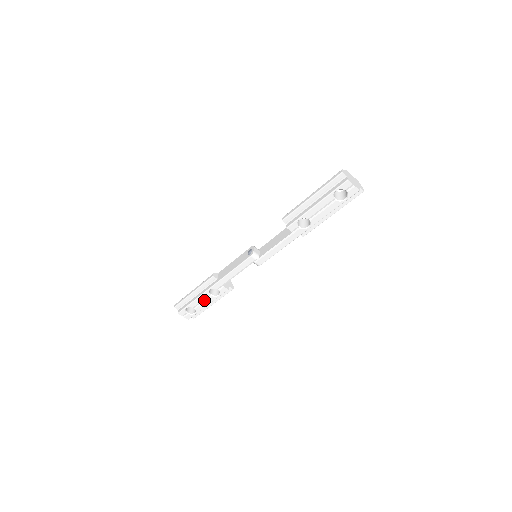
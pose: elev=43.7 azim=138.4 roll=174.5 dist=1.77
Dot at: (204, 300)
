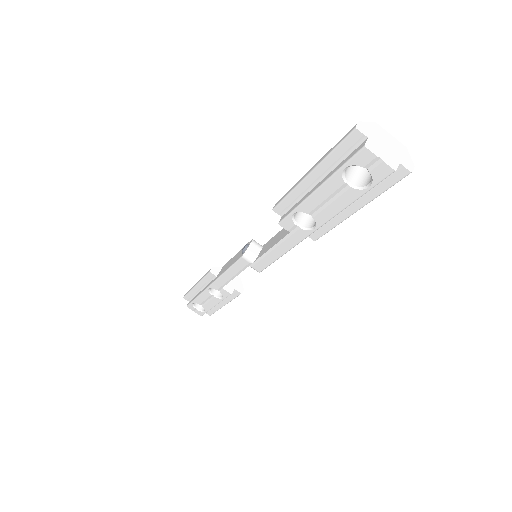
Dot at: (208, 299)
